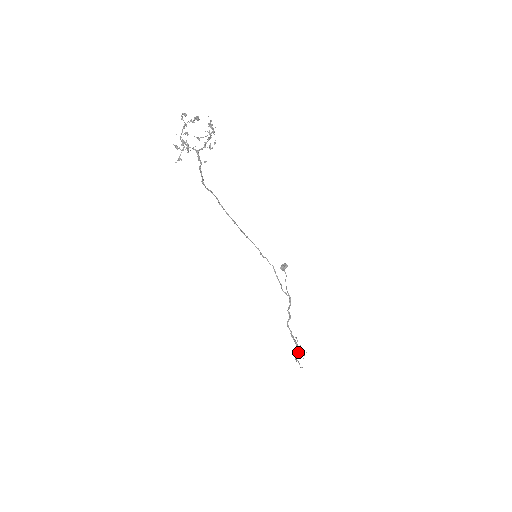
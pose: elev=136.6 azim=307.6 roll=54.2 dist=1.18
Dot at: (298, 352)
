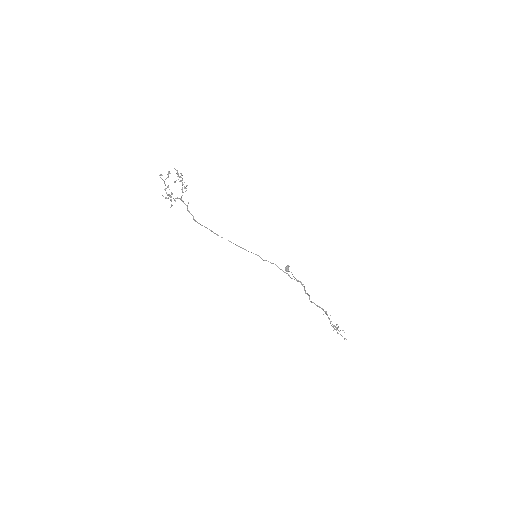
Dot at: (336, 327)
